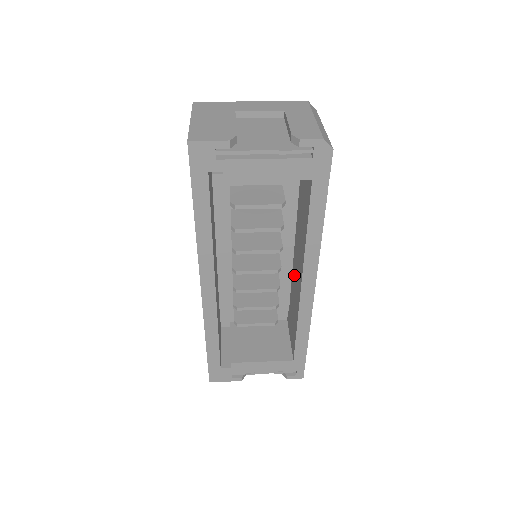
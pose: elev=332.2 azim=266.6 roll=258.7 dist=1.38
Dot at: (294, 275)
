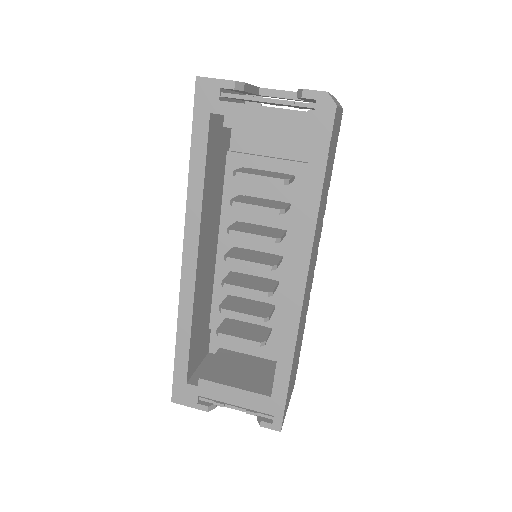
Dot at: occluded
